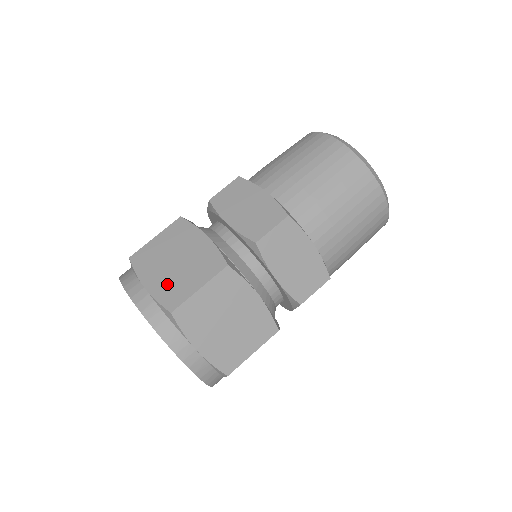
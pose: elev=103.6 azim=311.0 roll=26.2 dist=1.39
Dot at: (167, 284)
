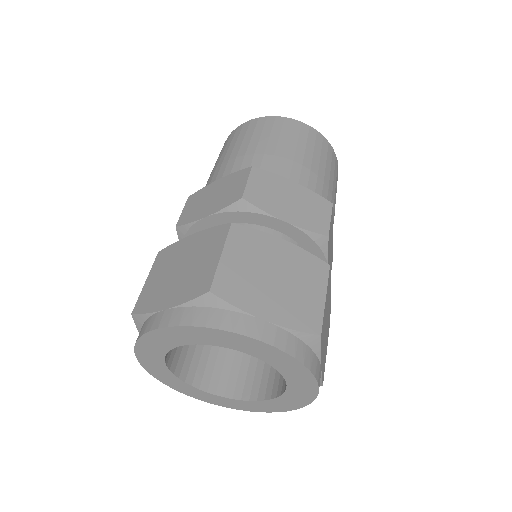
Dot at: (289, 306)
